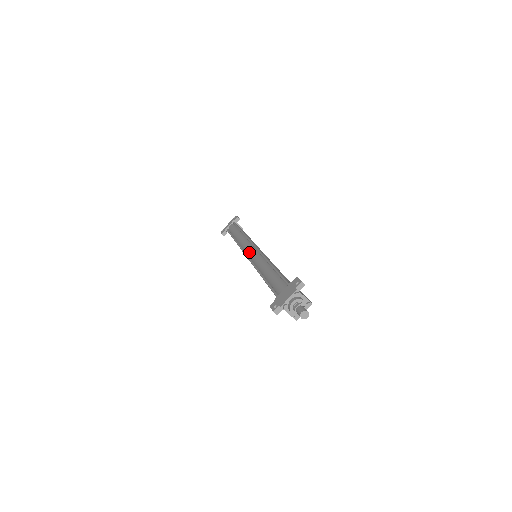
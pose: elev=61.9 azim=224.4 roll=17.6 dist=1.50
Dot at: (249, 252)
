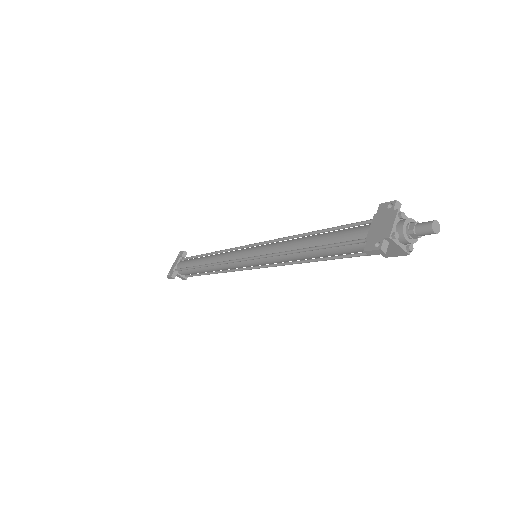
Dot at: (246, 253)
